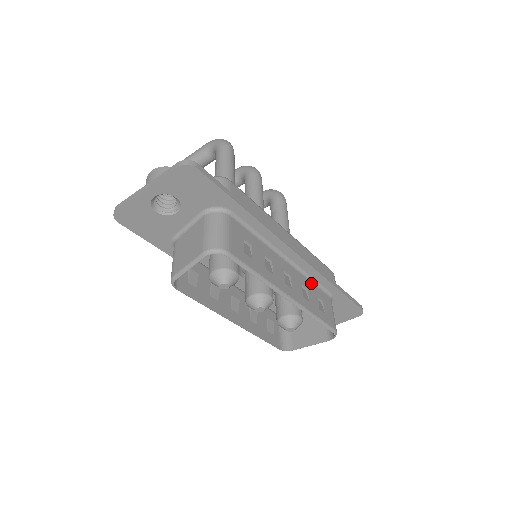
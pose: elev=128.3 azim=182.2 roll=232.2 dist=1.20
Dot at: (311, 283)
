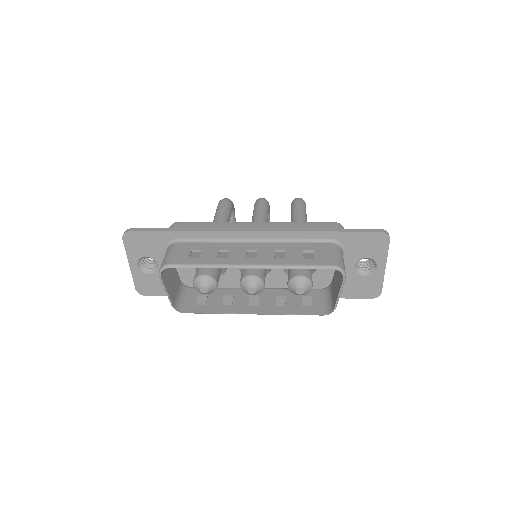
Dot at: (294, 244)
